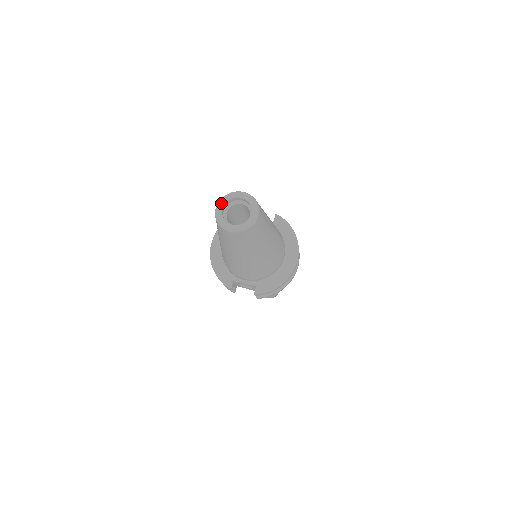
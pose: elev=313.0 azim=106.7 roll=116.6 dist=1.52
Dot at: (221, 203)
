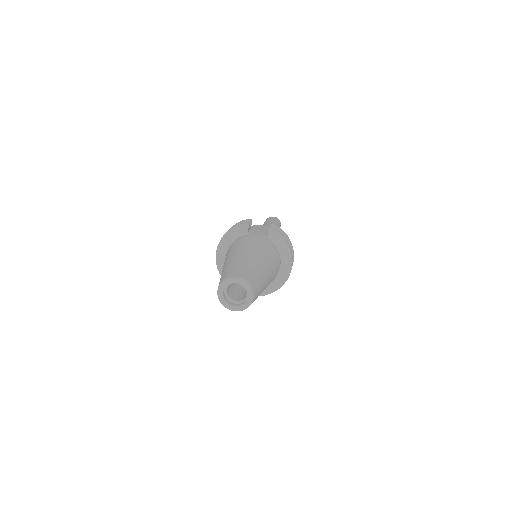
Dot at: (221, 288)
